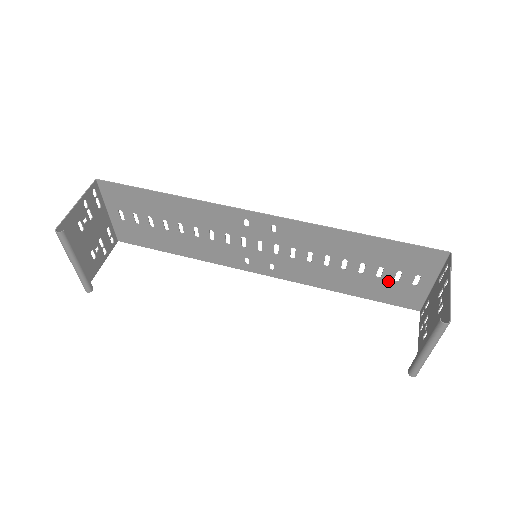
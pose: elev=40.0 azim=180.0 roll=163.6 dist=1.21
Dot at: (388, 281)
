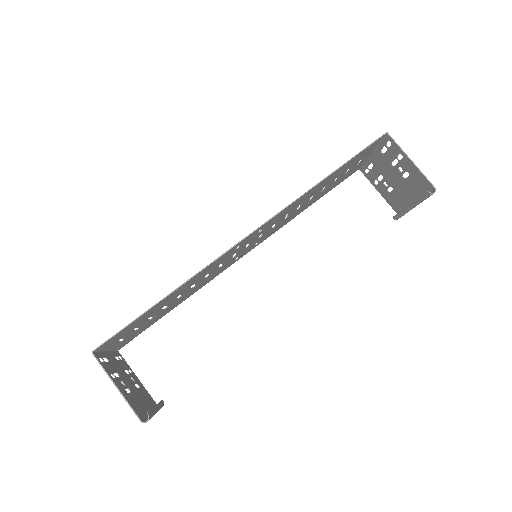
Dot at: (341, 177)
